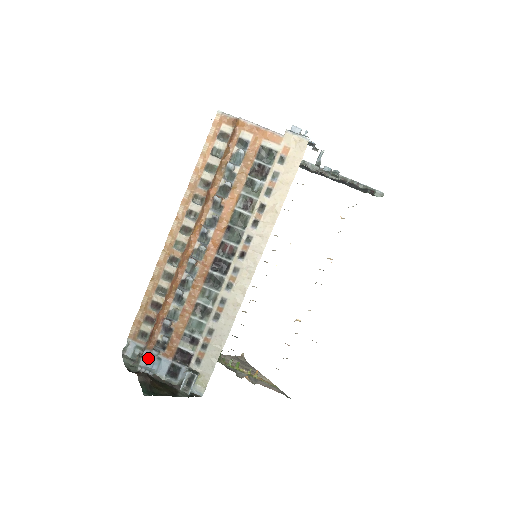
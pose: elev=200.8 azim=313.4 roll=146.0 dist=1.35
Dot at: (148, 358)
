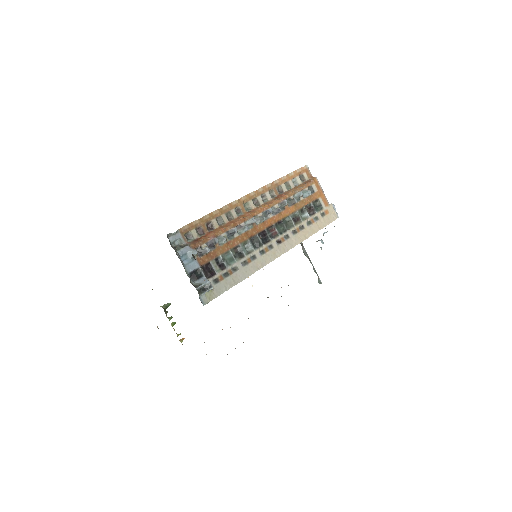
Dot at: (186, 252)
